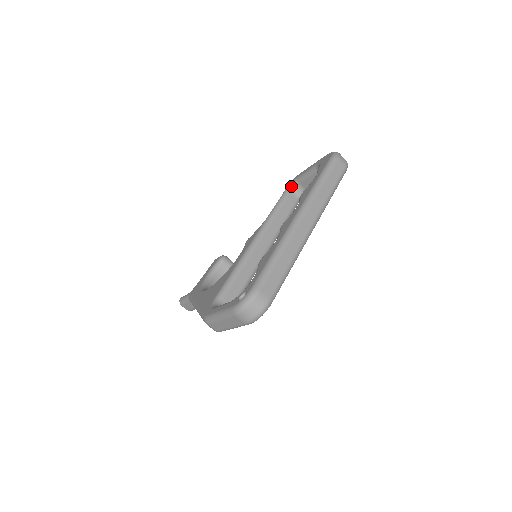
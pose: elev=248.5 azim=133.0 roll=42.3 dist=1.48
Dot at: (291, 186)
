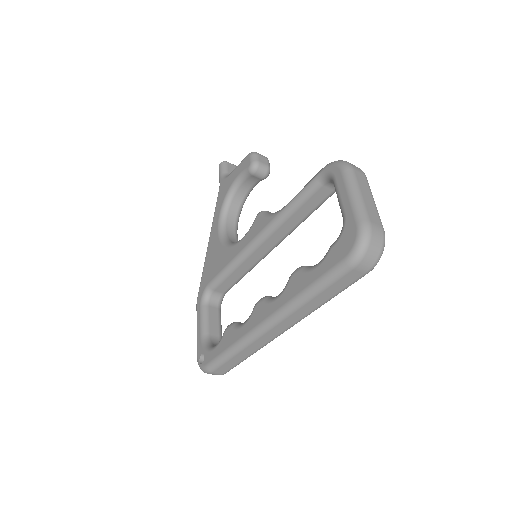
Dot at: (325, 177)
